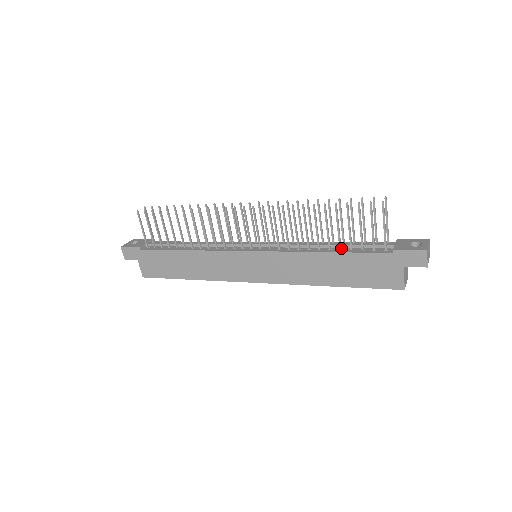
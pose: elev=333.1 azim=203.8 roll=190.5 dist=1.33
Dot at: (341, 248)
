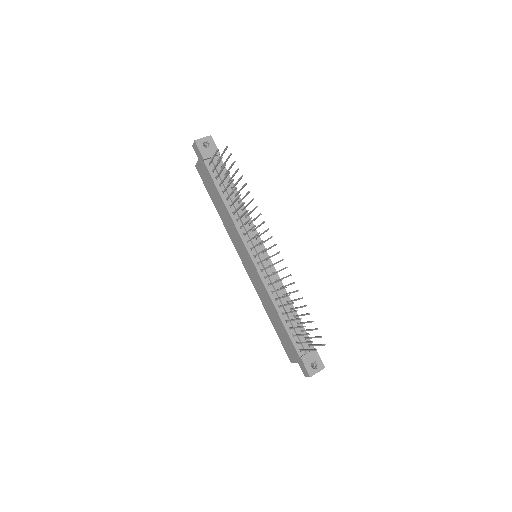
Dot at: (287, 321)
